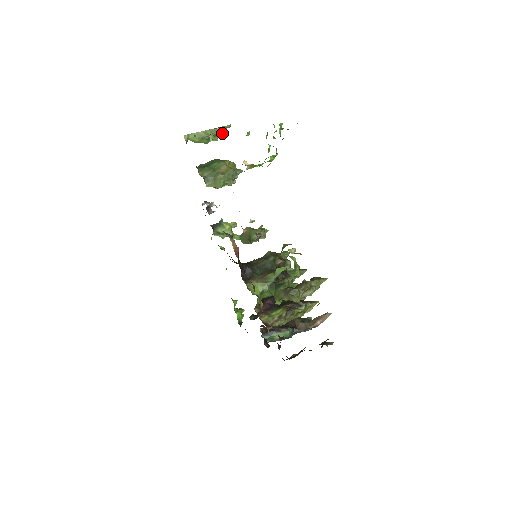
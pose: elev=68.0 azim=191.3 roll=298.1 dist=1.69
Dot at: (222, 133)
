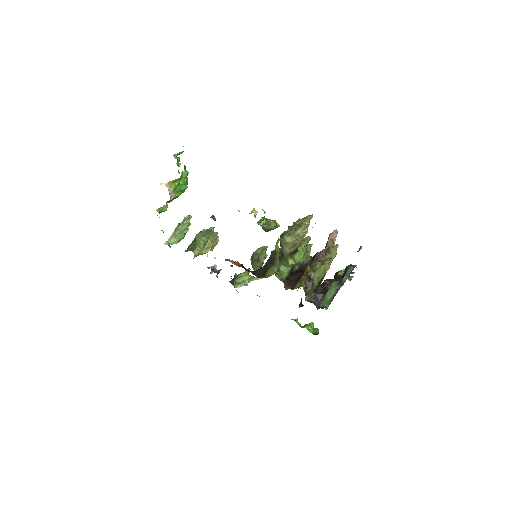
Dot at: (187, 223)
